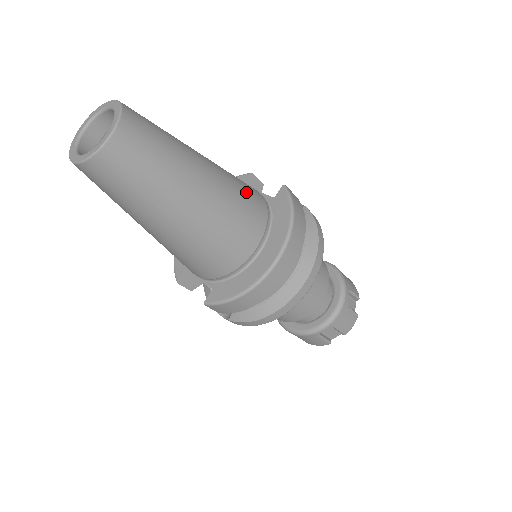
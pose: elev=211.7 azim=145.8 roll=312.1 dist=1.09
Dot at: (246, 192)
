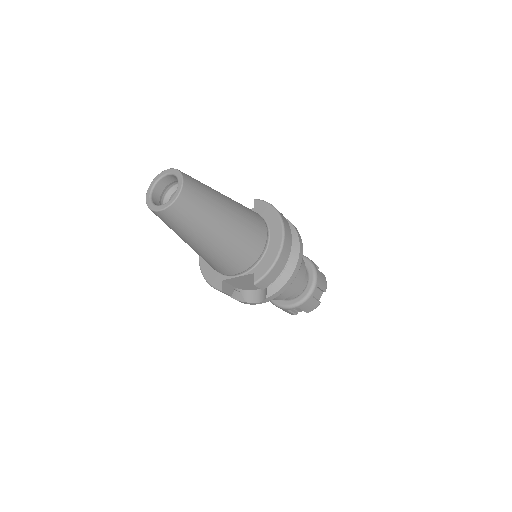
Dot at: occluded
